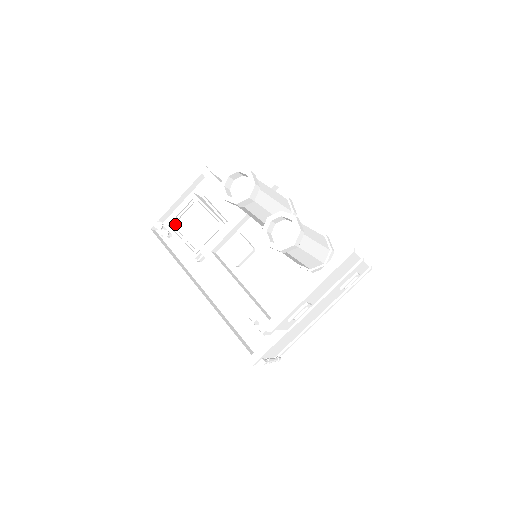
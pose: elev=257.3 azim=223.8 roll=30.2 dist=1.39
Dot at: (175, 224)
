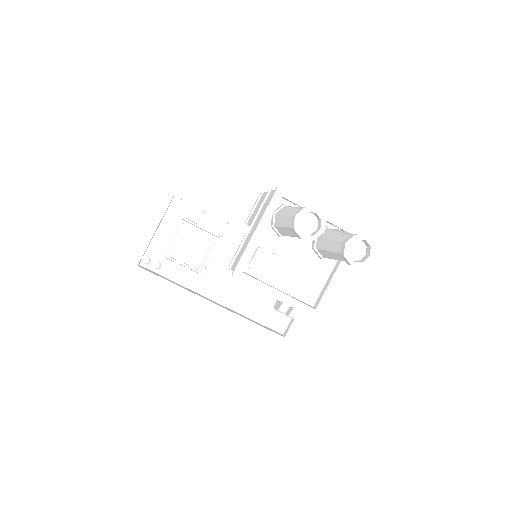
Dot at: (170, 254)
